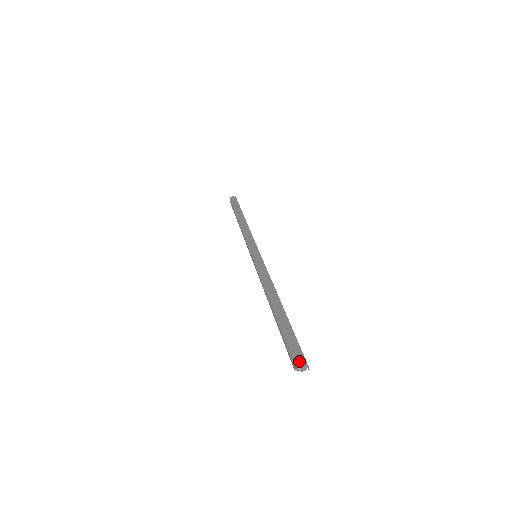
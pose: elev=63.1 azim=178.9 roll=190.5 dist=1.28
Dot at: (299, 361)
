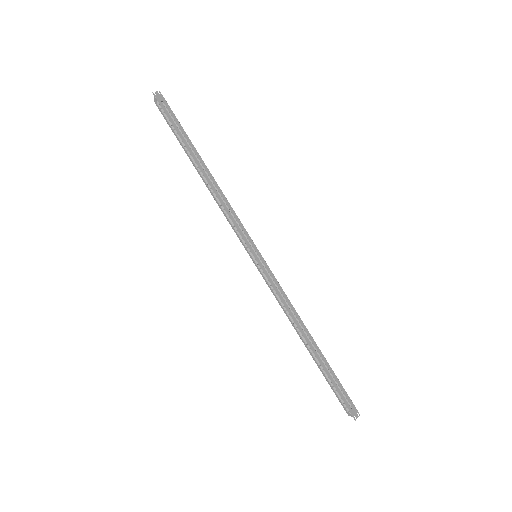
Dot at: (352, 410)
